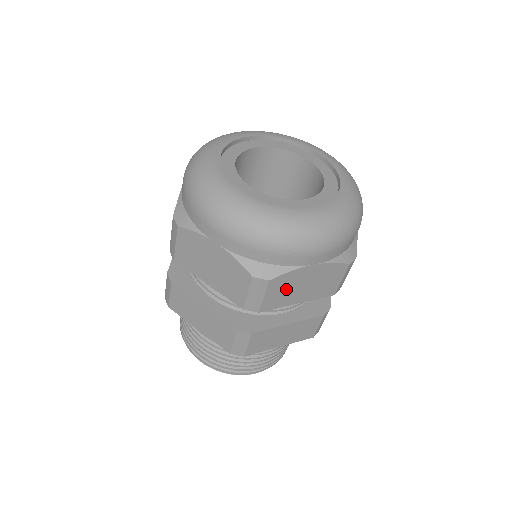
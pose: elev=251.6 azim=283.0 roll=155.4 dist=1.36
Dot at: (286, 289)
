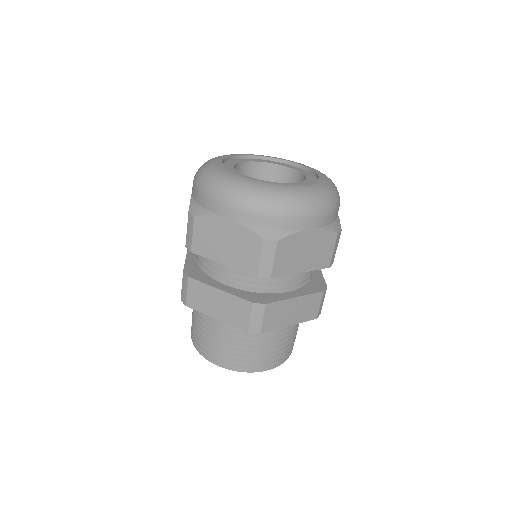
Dot at: (291, 254)
